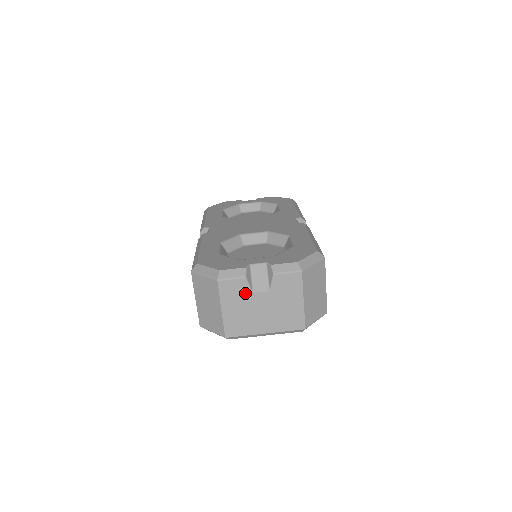
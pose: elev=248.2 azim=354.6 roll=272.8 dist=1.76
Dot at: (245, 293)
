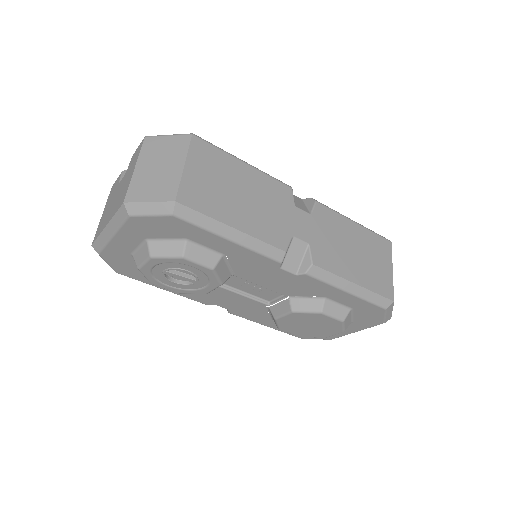
Dot at: (116, 187)
